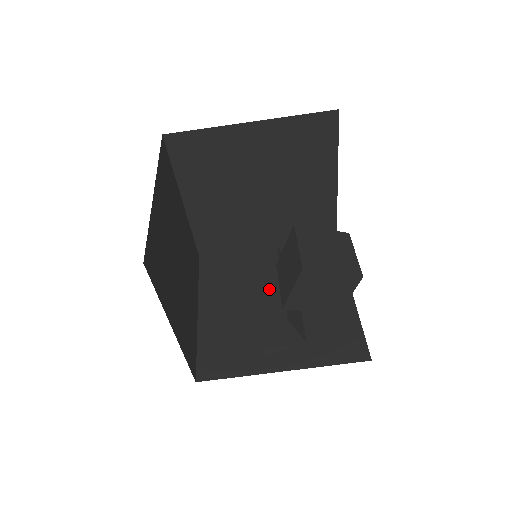
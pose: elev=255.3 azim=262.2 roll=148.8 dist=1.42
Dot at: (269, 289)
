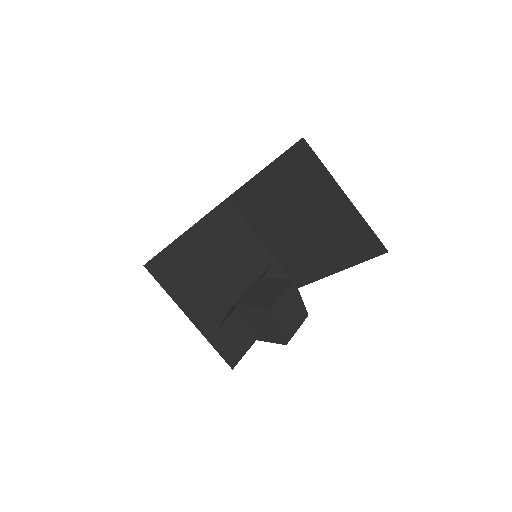
Dot at: (240, 281)
